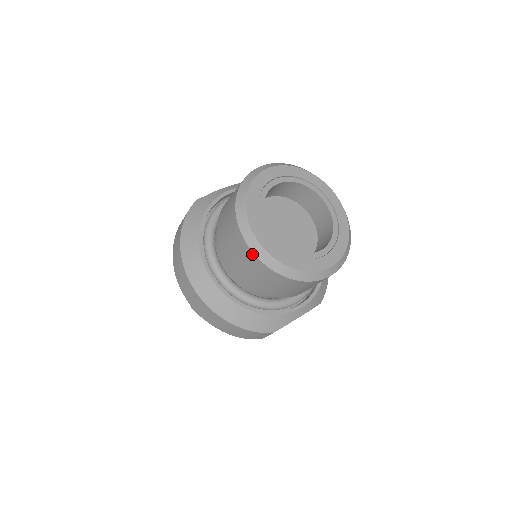
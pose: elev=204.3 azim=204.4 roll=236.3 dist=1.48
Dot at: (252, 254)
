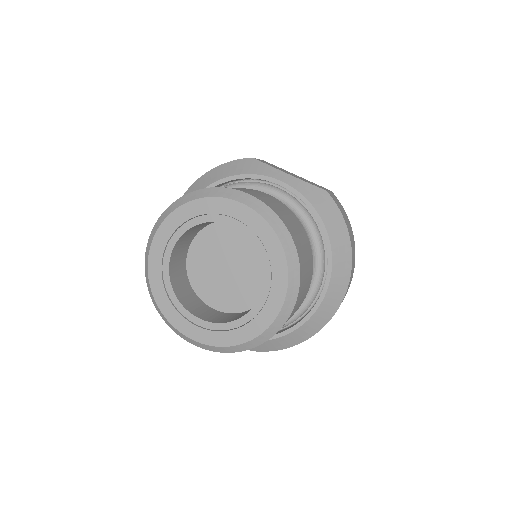
Dot at: occluded
